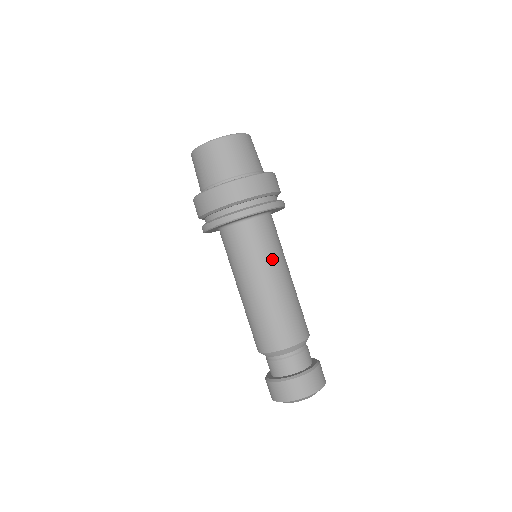
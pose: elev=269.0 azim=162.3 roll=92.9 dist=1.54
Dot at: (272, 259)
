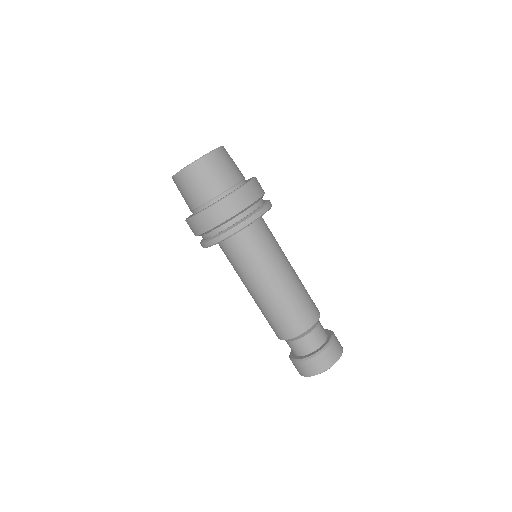
Dot at: (278, 254)
